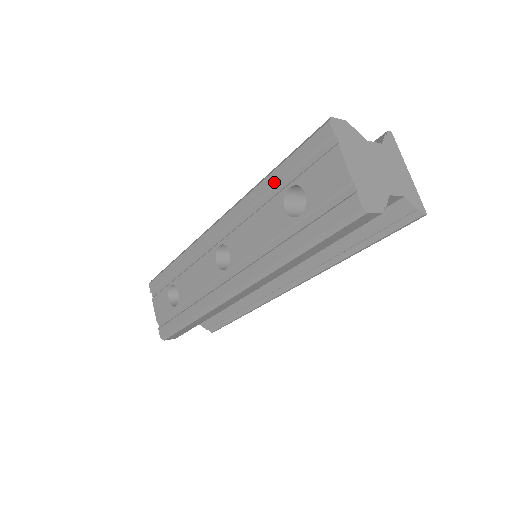
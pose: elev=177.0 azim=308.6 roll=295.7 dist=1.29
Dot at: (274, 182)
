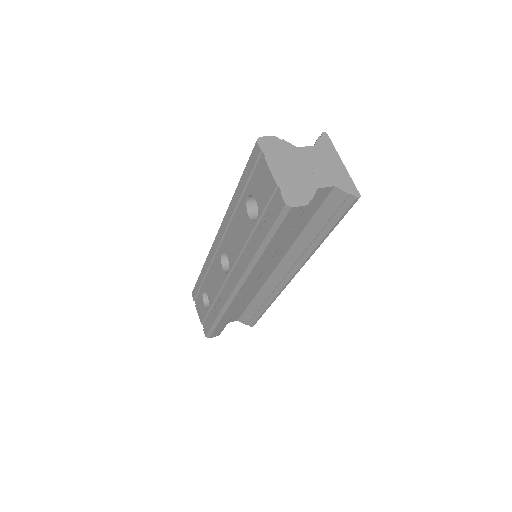
Dot at: (239, 195)
